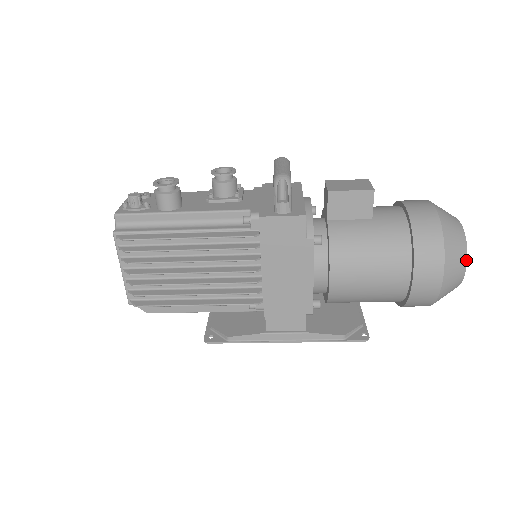
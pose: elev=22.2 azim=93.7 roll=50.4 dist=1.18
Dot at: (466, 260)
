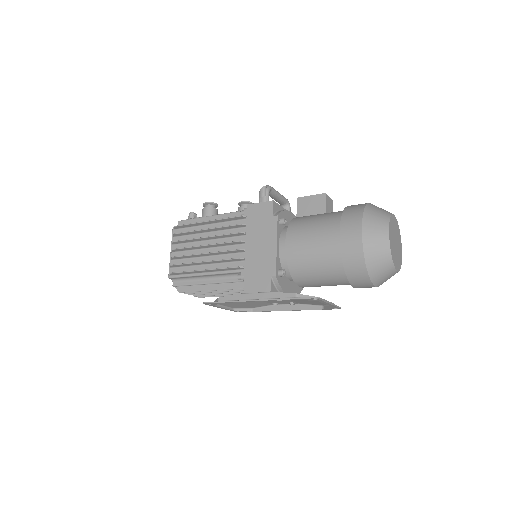
Dot at: (388, 227)
